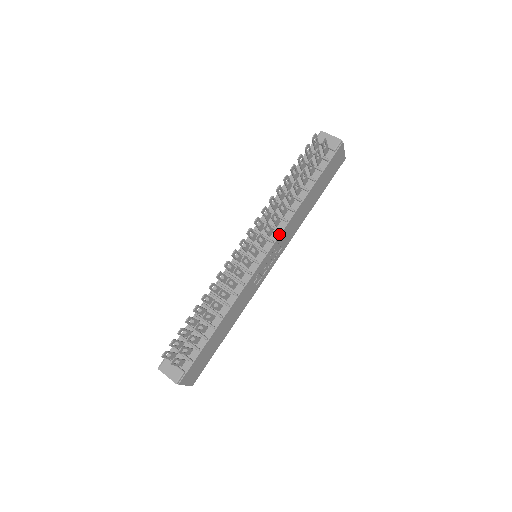
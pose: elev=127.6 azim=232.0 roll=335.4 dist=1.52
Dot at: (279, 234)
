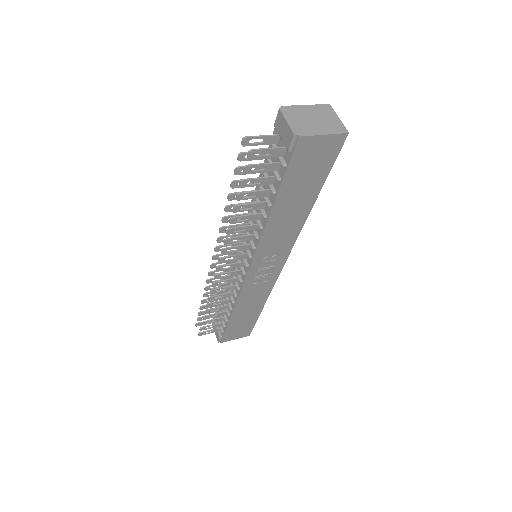
Dot at: (254, 250)
